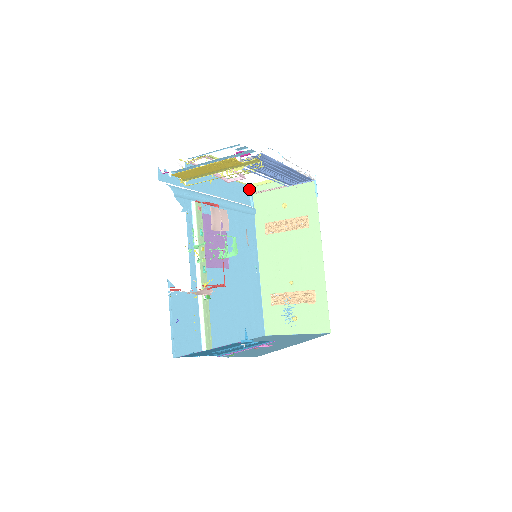
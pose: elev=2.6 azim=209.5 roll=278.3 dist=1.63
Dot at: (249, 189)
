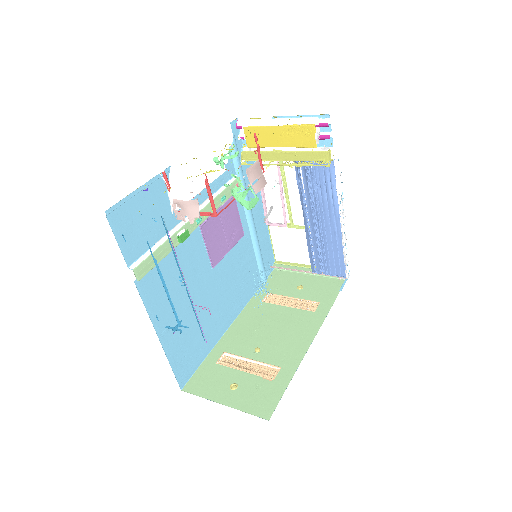
Dot at: (273, 264)
